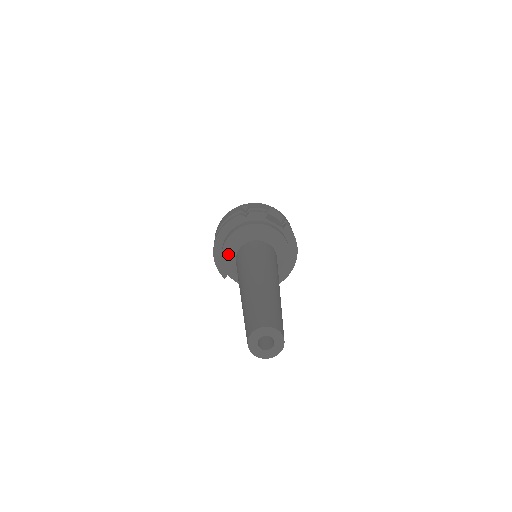
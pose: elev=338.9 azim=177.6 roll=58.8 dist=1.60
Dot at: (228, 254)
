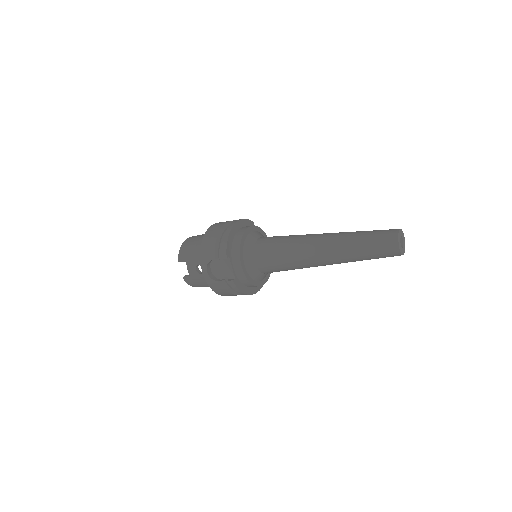
Dot at: (247, 237)
